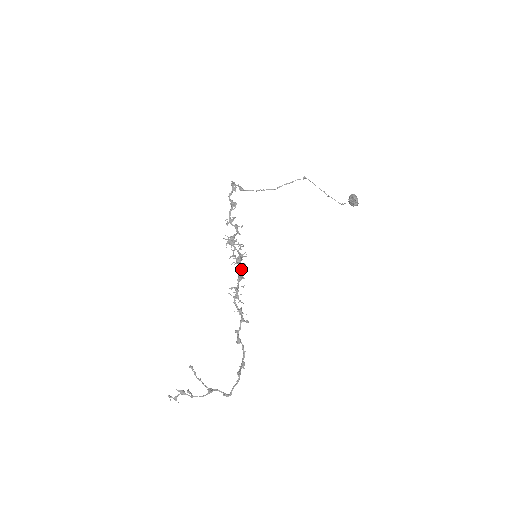
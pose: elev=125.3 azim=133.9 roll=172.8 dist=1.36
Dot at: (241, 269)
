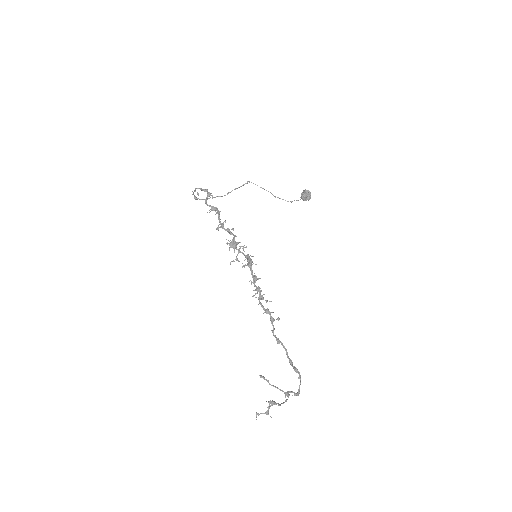
Dot at: (252, 270)
